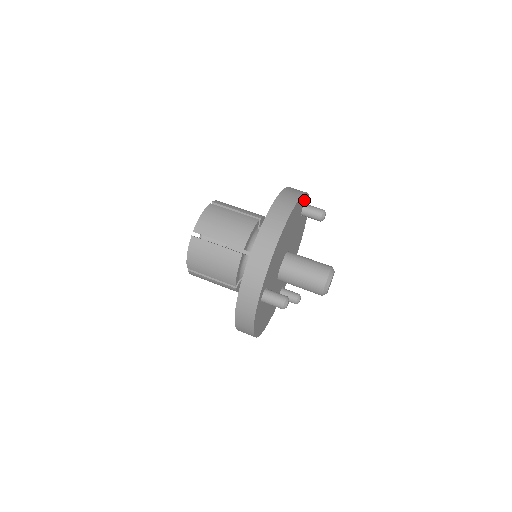
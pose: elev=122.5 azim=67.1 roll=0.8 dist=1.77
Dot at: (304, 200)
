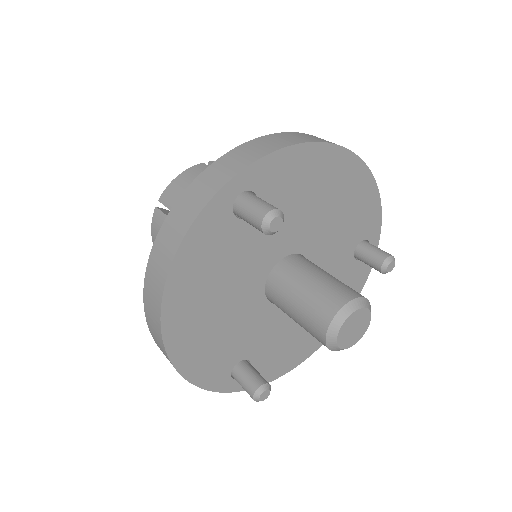
Dot at: (372, 230)
